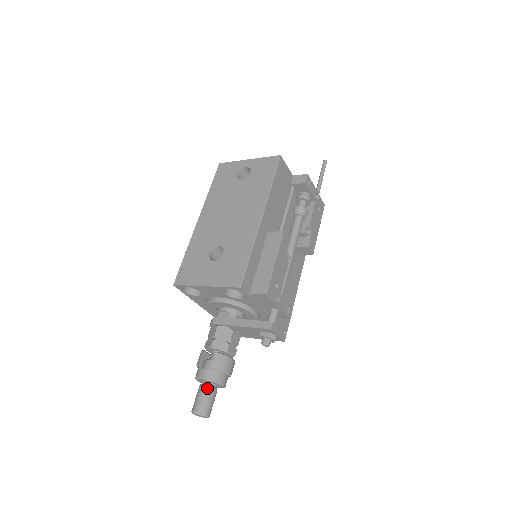
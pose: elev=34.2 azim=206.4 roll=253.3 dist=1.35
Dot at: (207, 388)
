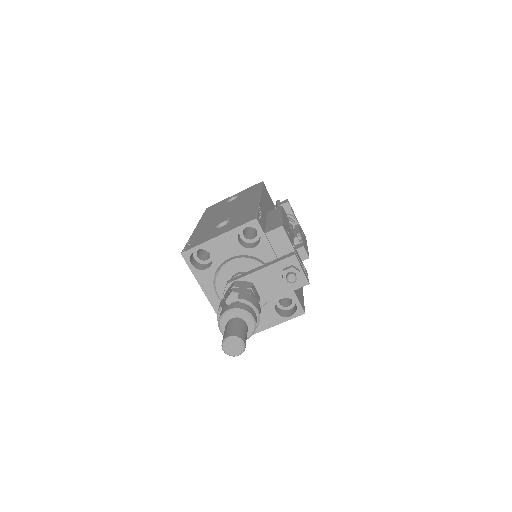
Dot at: (236, 320)
